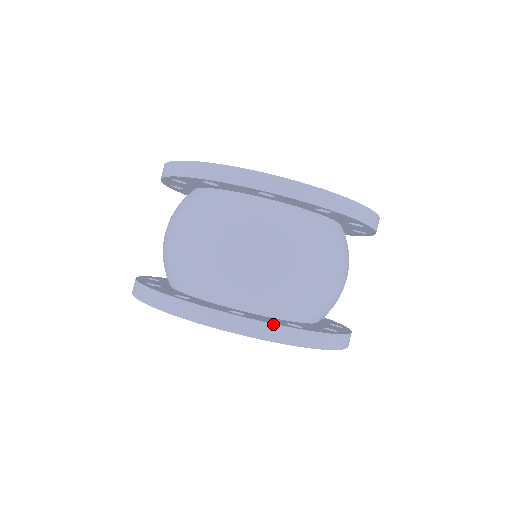
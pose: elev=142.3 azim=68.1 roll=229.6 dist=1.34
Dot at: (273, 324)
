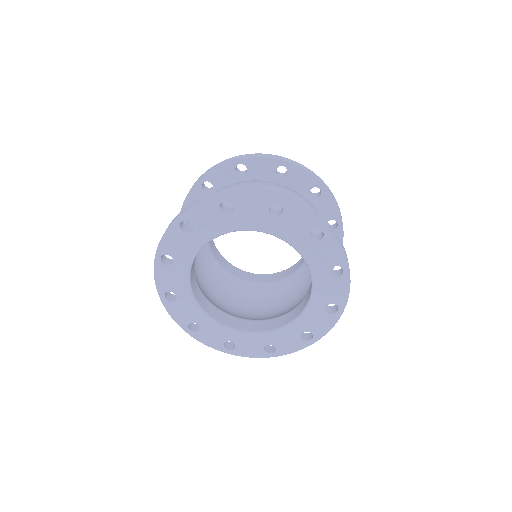
Dot at: (307, 205)
